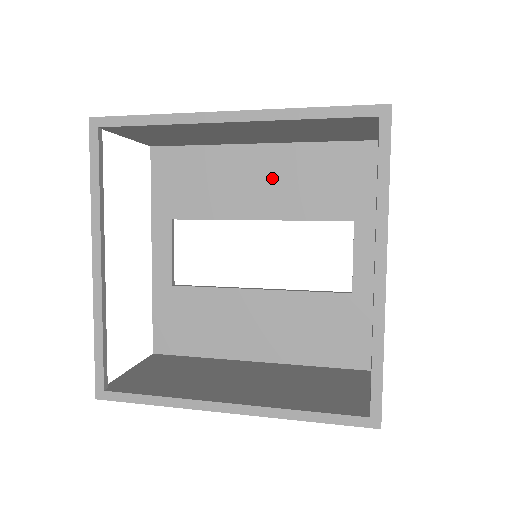
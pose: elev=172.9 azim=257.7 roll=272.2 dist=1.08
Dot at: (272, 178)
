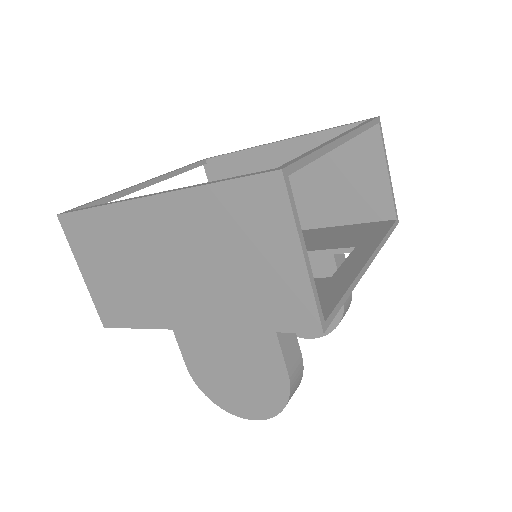
Dot at: occluded
